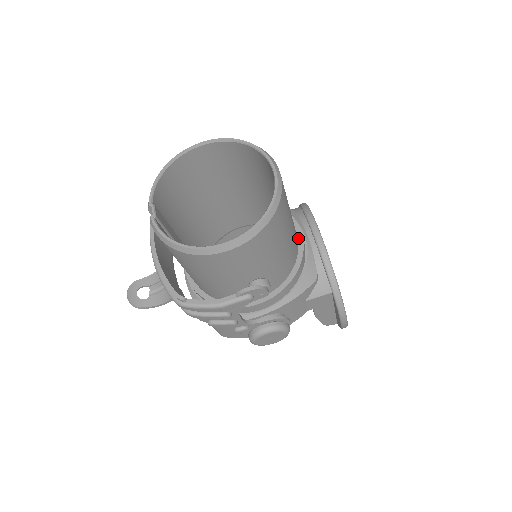
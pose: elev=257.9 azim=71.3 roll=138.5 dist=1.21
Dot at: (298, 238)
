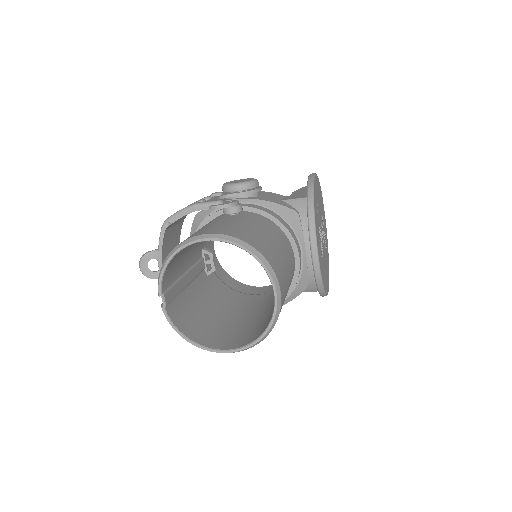
Dot at: (295, 264)
